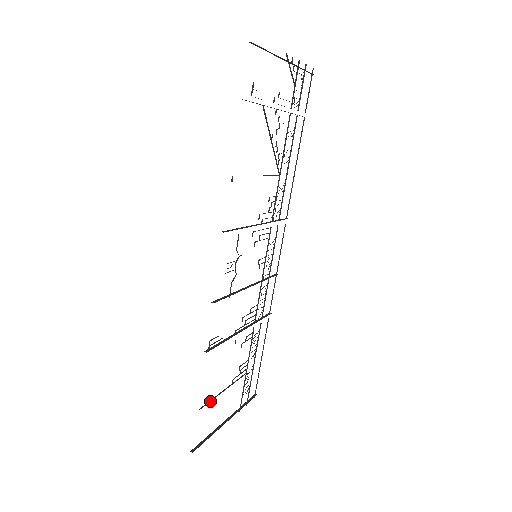
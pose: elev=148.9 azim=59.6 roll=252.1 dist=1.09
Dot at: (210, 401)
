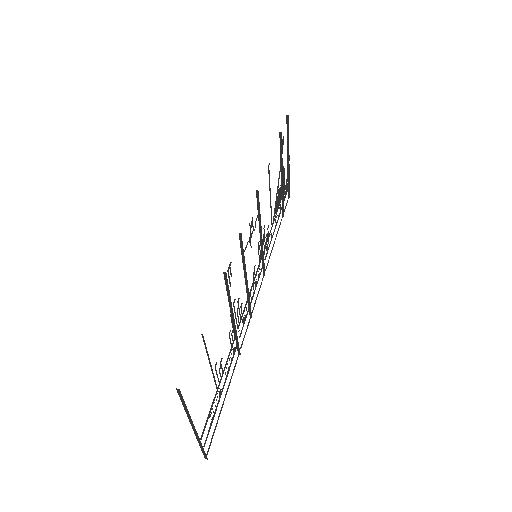
Dot at: occluded
